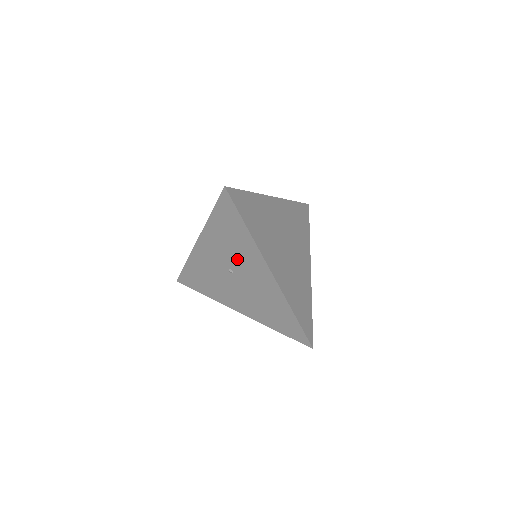
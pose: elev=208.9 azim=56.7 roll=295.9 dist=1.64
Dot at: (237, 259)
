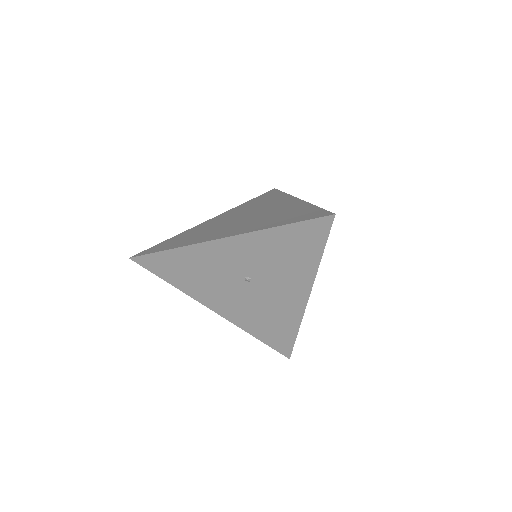
Dot at: (272, 273)
